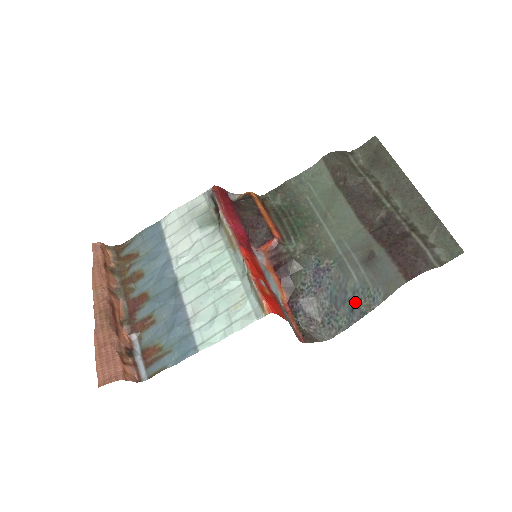
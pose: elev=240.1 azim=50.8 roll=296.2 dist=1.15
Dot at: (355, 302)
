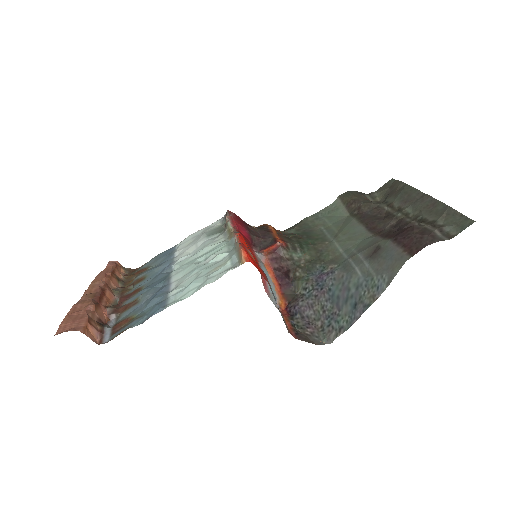
Dot at: (358, 297)
